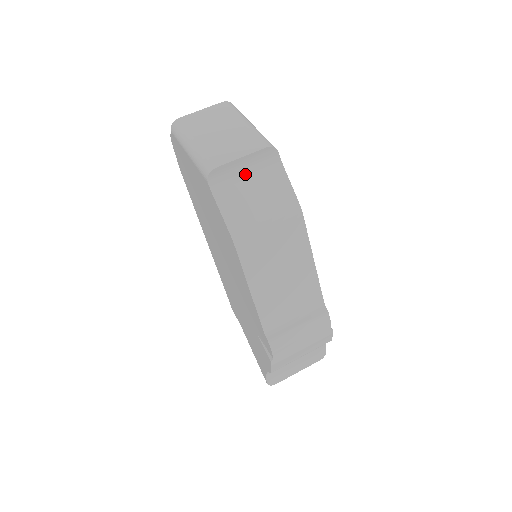
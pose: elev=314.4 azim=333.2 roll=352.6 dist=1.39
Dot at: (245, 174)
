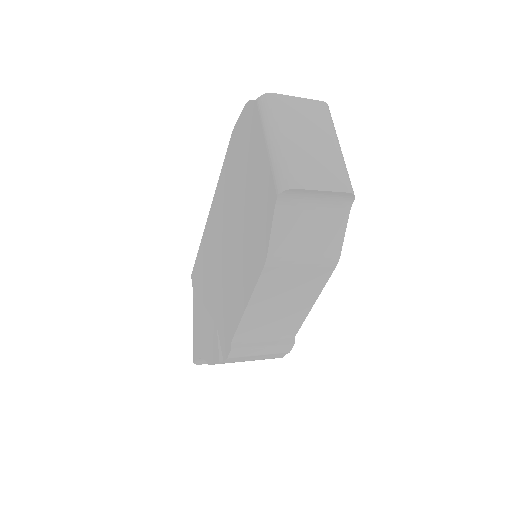
Dot at: (314, 205)
